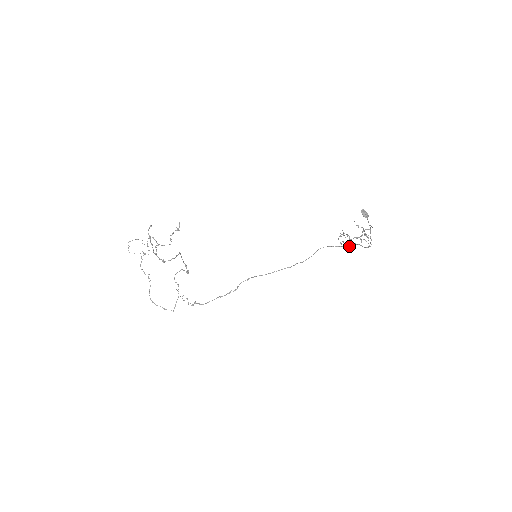
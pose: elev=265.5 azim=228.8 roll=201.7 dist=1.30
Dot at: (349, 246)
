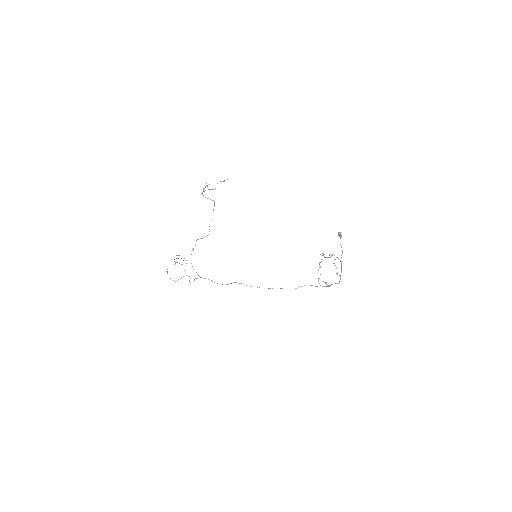
Dot at: (324, 286)
